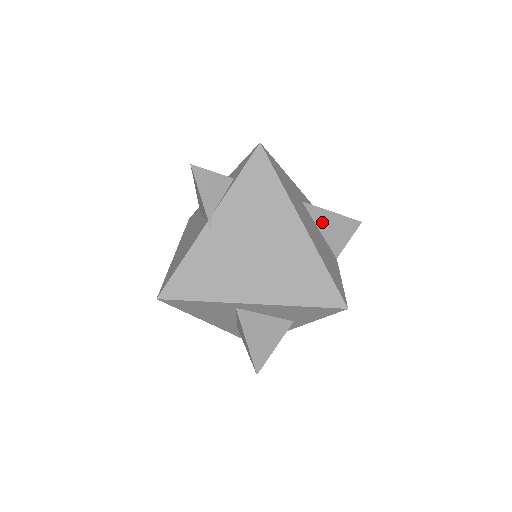
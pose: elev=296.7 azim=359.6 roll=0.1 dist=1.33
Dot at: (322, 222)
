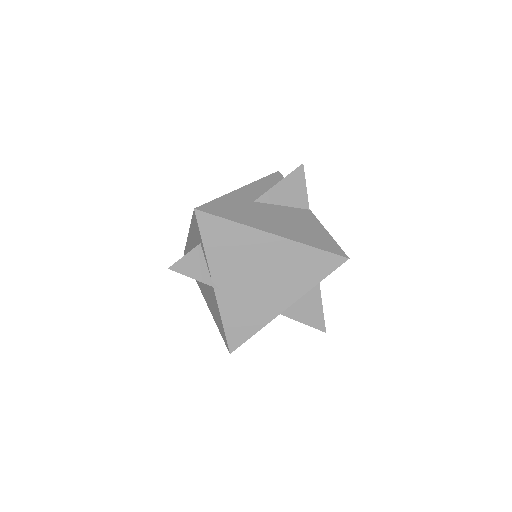
Dot at: (278, 198)
